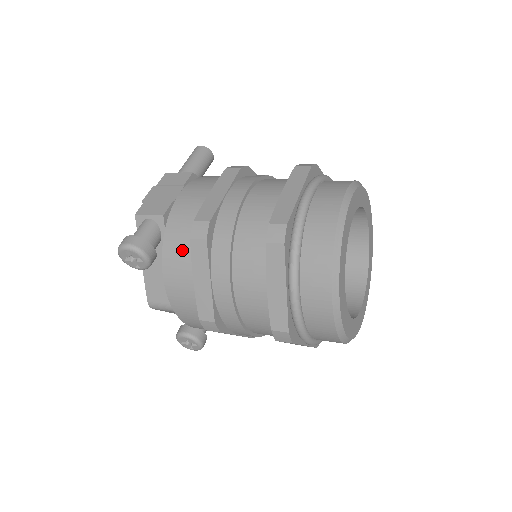
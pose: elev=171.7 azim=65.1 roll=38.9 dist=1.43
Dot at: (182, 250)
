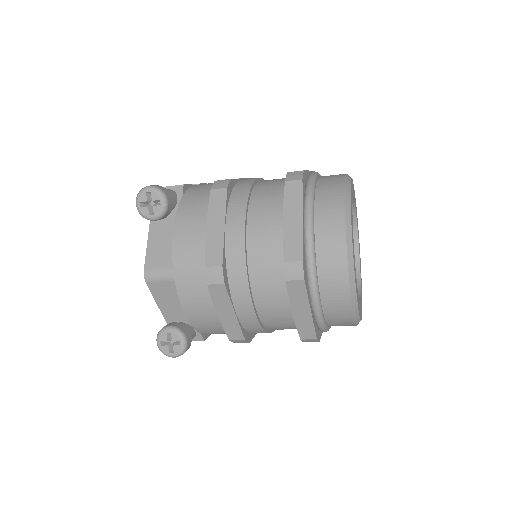
Dot at: (198, 205)
